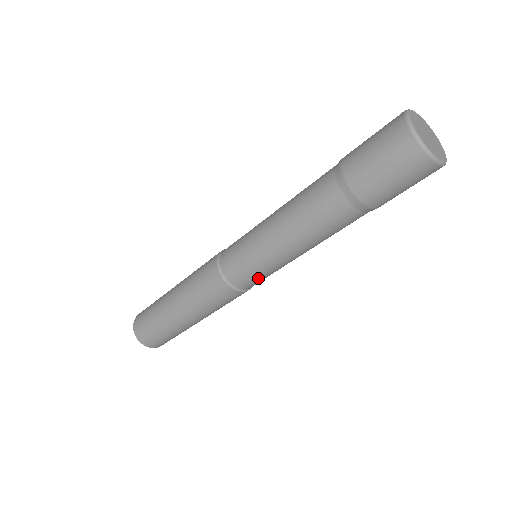
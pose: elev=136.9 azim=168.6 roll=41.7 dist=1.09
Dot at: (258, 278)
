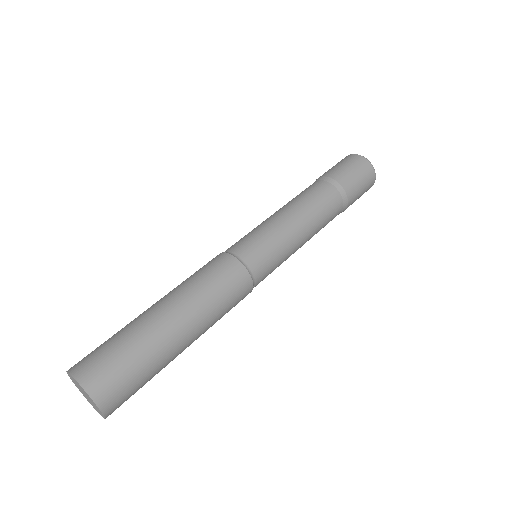
Dot at: (270, 262)
